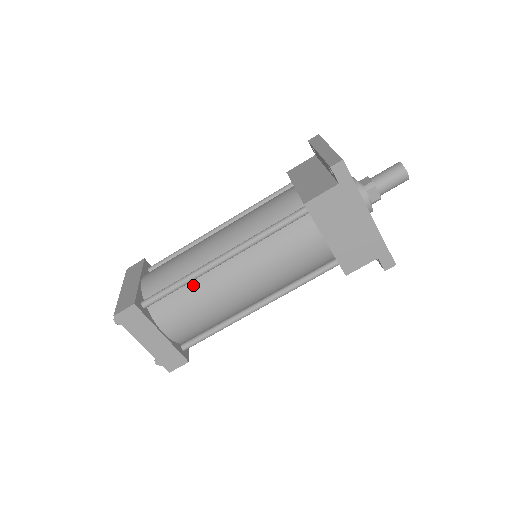
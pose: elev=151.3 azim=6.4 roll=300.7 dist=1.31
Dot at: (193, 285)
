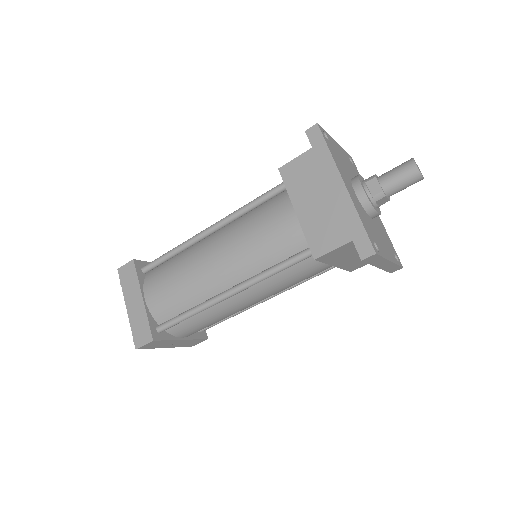
Dot at: (182, 255)
